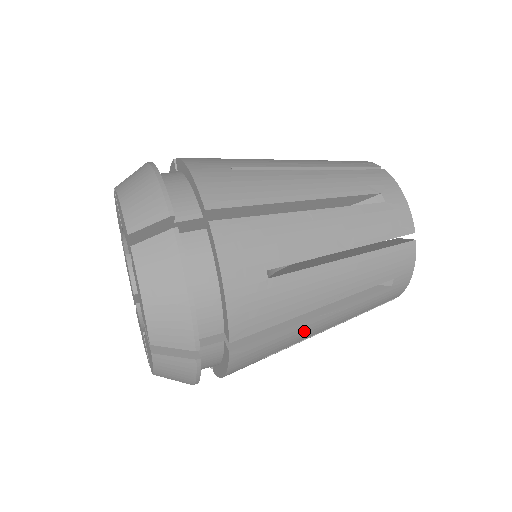
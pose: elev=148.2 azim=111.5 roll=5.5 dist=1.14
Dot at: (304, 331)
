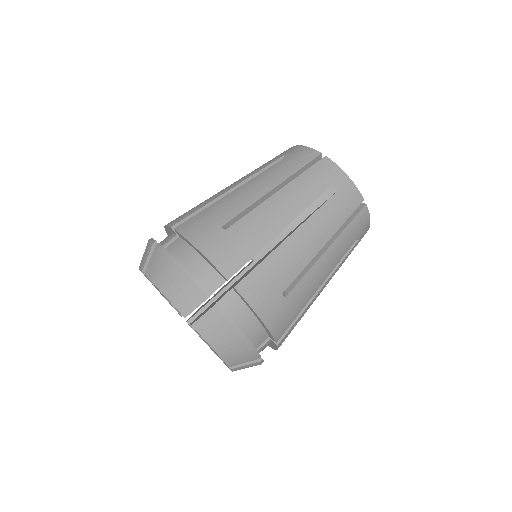
Dot at: occluded
